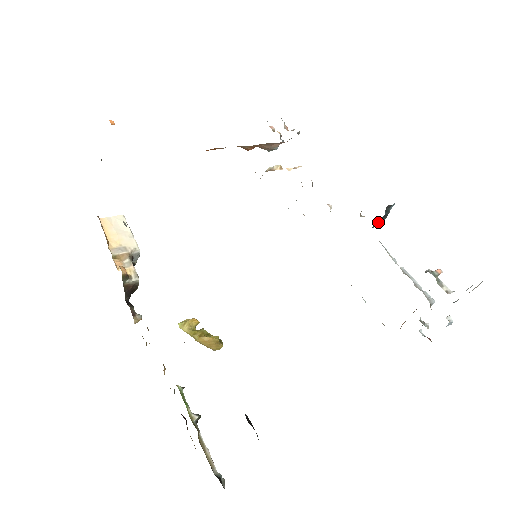
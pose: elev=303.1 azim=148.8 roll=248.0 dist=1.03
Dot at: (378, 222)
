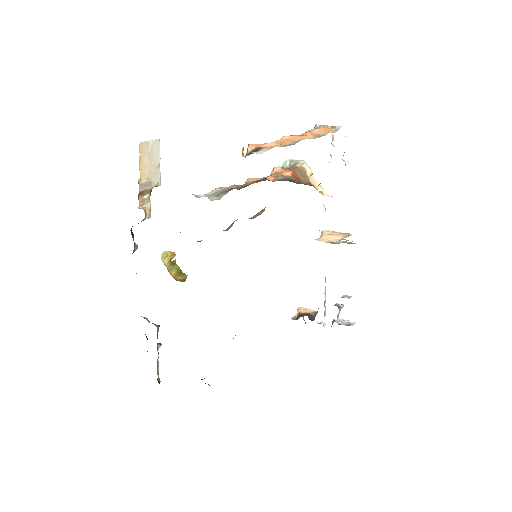
Dot at: occluded
